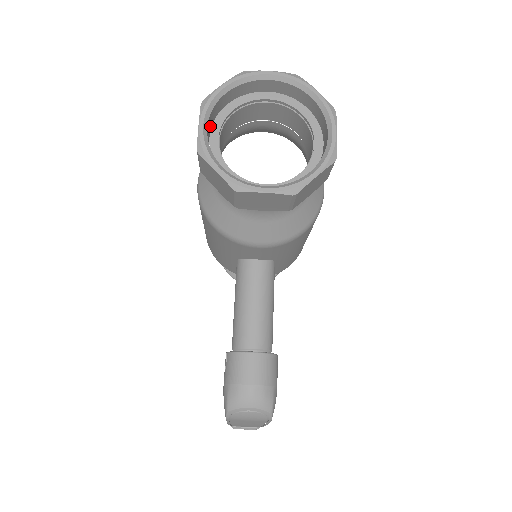
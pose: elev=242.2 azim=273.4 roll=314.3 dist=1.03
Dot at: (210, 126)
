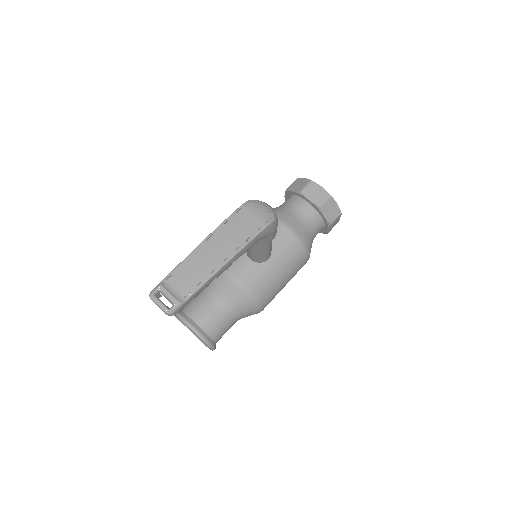
Dot at: occluded
